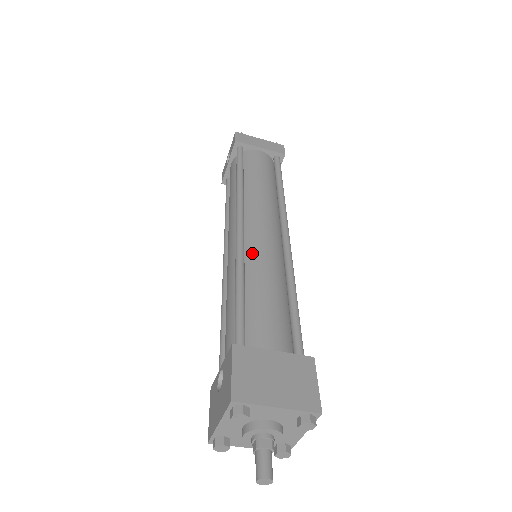
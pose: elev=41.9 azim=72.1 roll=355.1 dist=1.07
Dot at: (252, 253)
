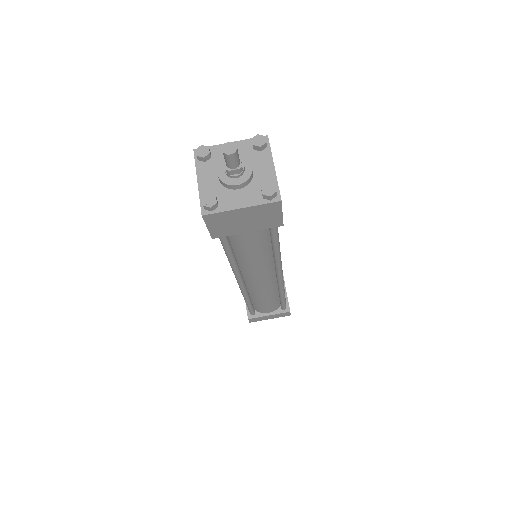
Dot at: occluded
